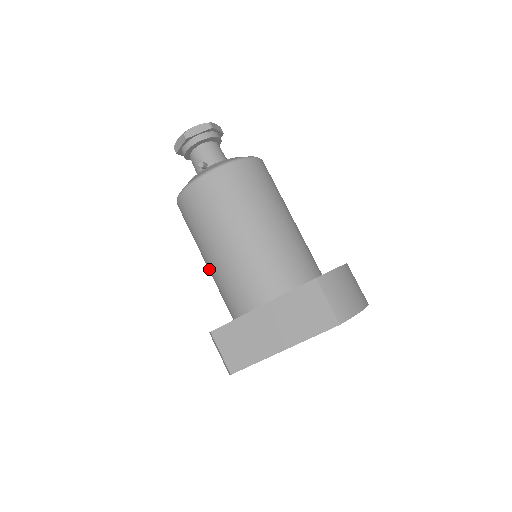
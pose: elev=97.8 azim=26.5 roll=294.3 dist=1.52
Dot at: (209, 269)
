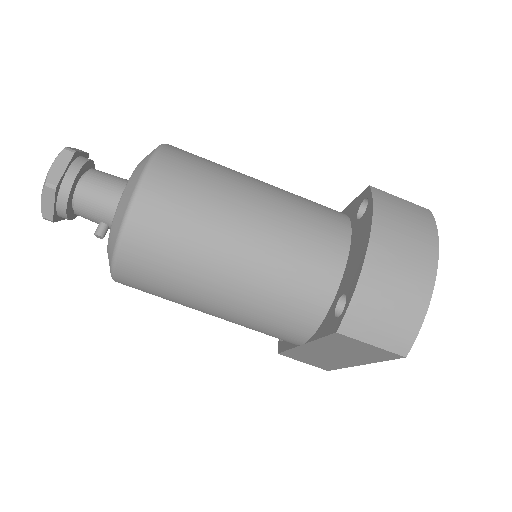
Dot at: occluded
